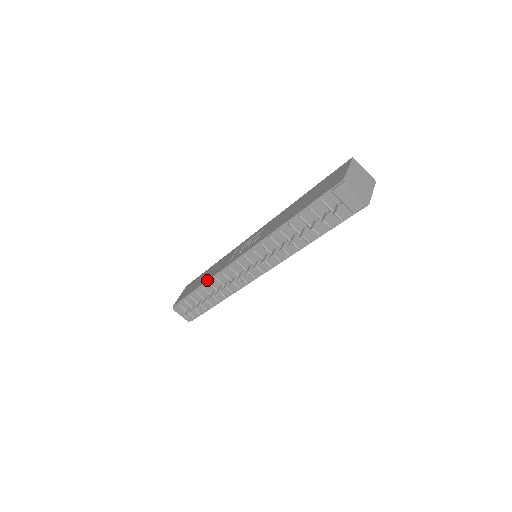
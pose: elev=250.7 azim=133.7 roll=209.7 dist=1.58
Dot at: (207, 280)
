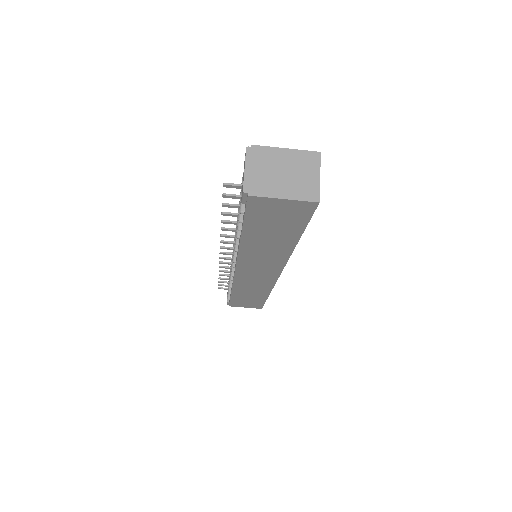
Dot at: occluded
